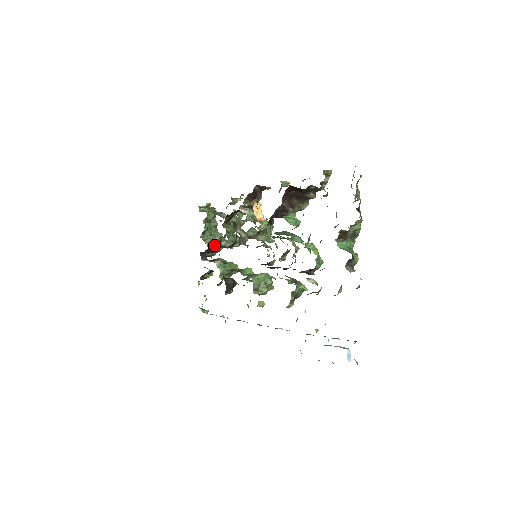
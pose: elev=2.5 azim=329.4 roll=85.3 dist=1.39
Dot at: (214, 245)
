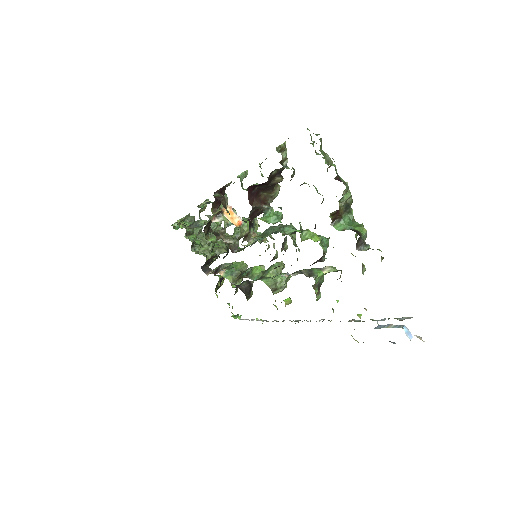
Dot at: occluded
